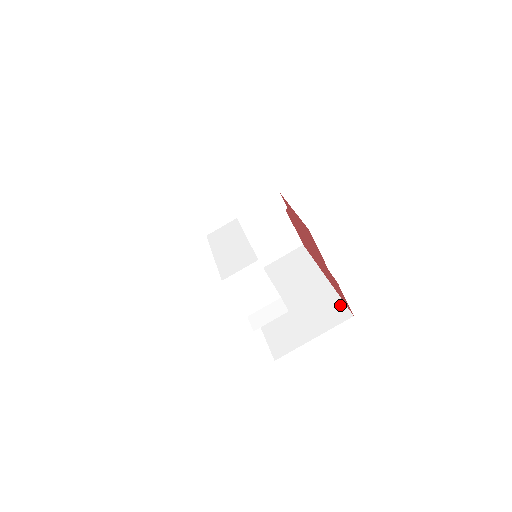
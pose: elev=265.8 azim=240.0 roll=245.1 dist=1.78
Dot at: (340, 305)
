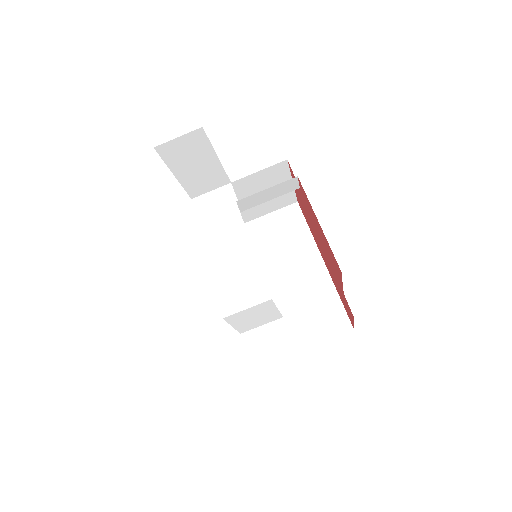
Dot at: (340, 310)
